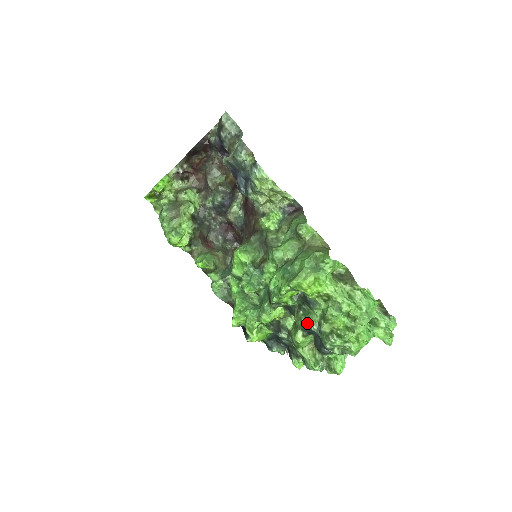
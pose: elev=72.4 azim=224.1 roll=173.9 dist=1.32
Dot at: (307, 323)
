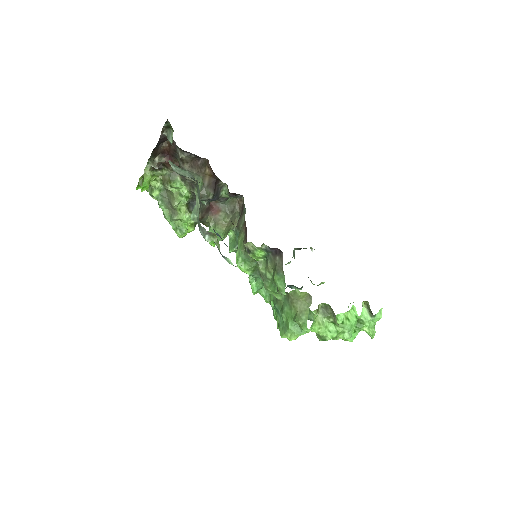
Dot at: occluded
